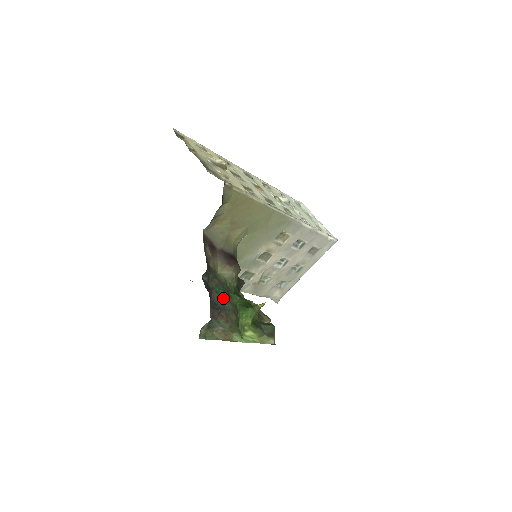
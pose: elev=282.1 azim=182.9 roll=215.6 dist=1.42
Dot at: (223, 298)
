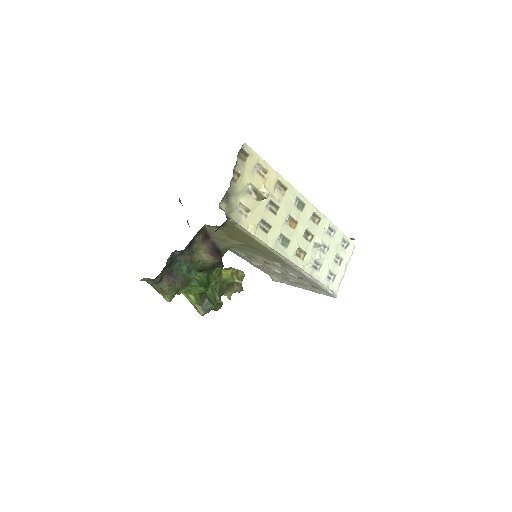
Dot at: (182, 271)
